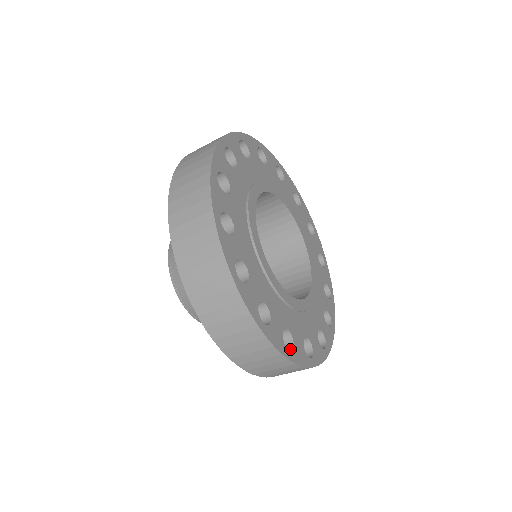
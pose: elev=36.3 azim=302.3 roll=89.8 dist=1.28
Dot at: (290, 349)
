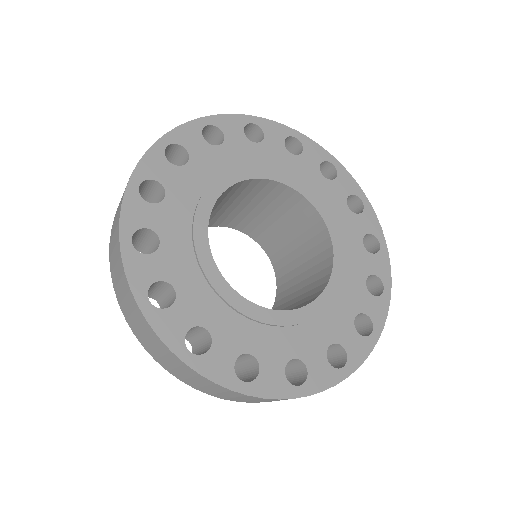
Dot at: (160, 309)
